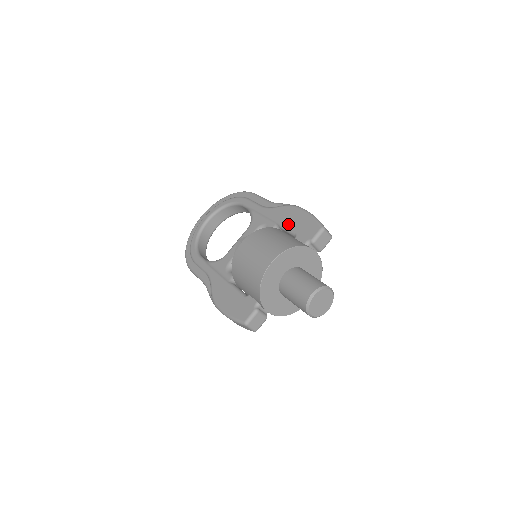
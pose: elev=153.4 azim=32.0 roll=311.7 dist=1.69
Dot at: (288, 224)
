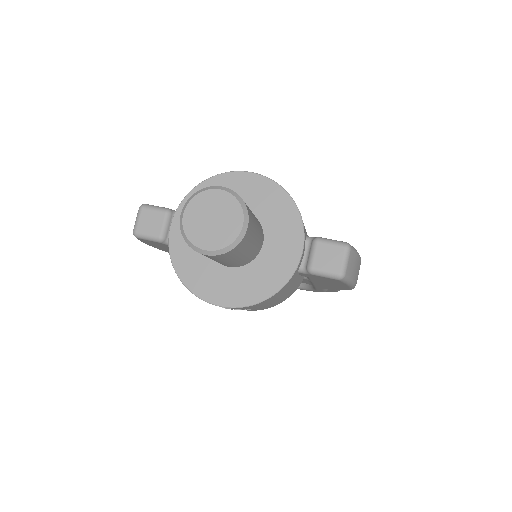
Dot at: occluded
